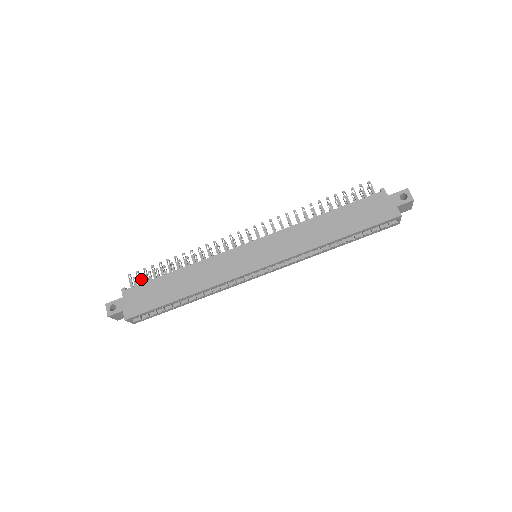
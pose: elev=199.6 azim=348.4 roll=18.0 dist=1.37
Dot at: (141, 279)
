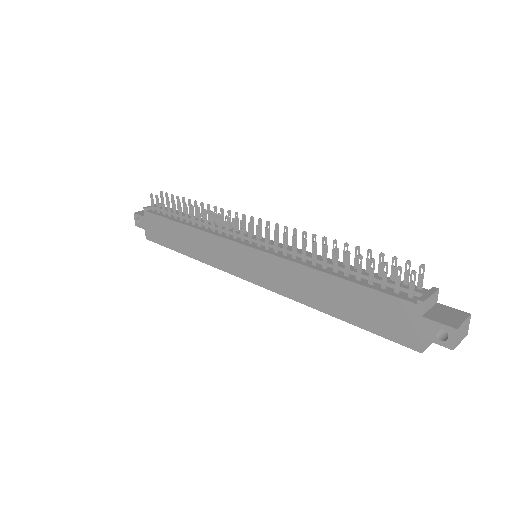
Dot at: occluded
